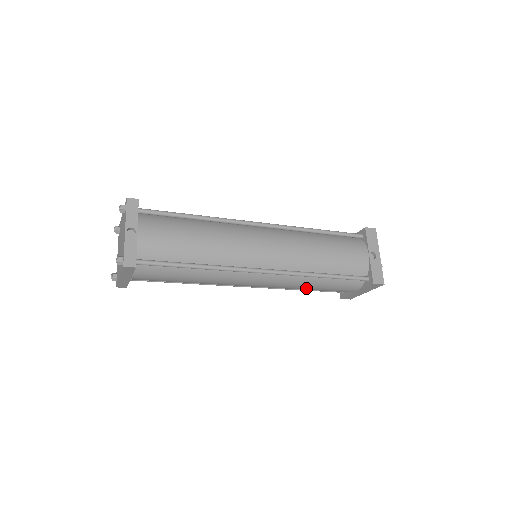
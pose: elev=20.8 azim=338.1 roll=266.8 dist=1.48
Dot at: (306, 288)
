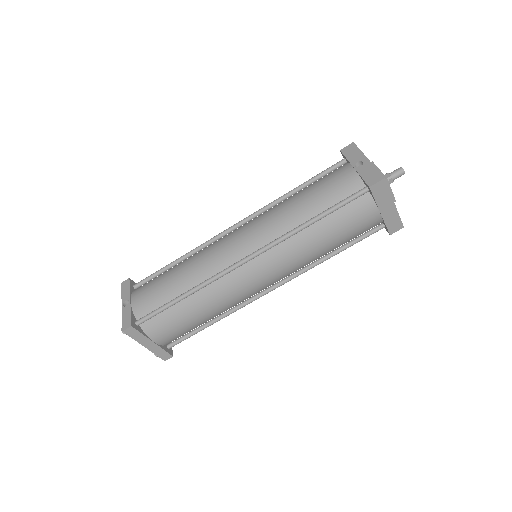
Dot at: (317, 248)
